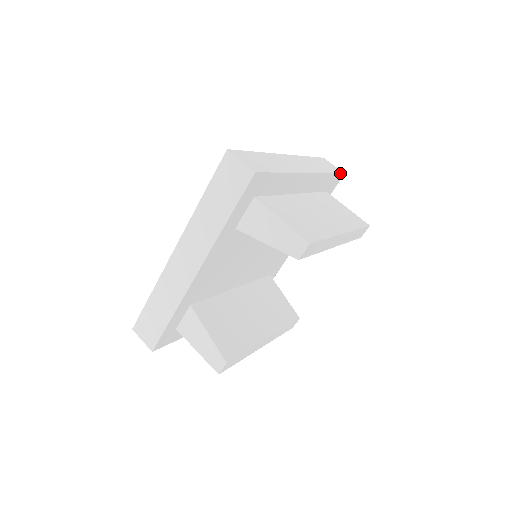
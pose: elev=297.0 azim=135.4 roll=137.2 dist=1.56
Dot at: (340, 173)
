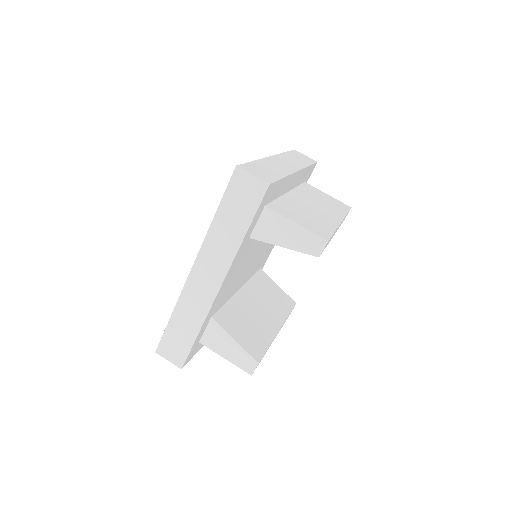
Dot at: (315, 162)
